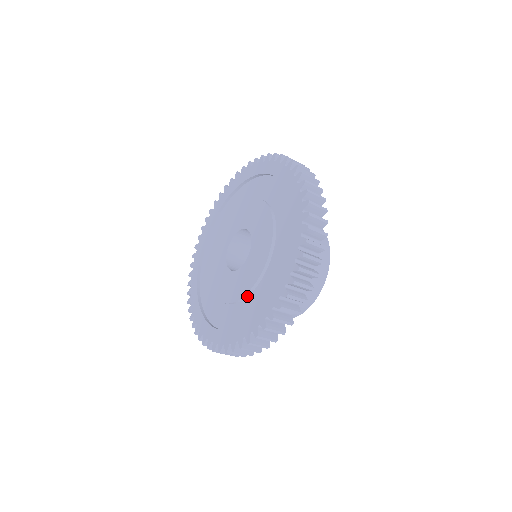
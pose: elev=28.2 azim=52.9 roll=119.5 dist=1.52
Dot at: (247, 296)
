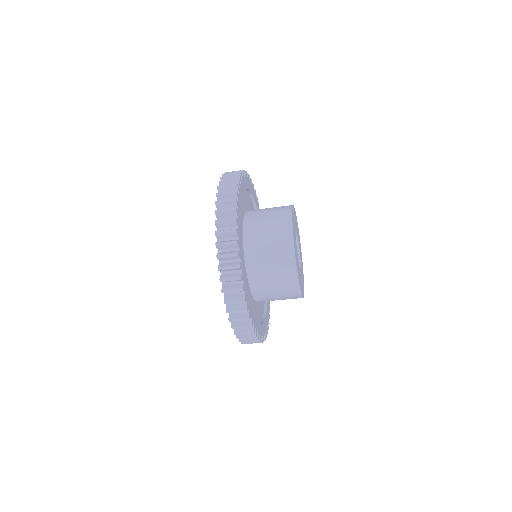
Dot at: occluded
